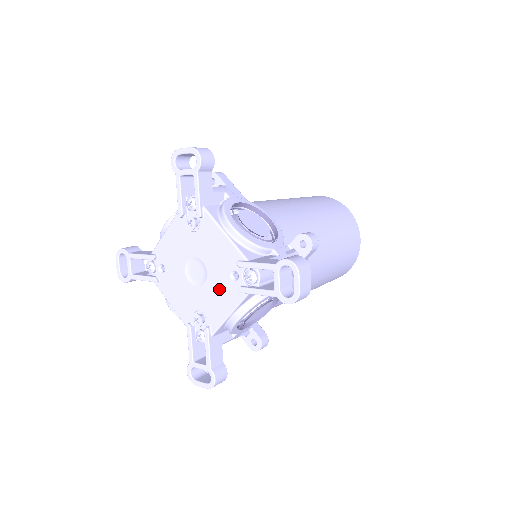
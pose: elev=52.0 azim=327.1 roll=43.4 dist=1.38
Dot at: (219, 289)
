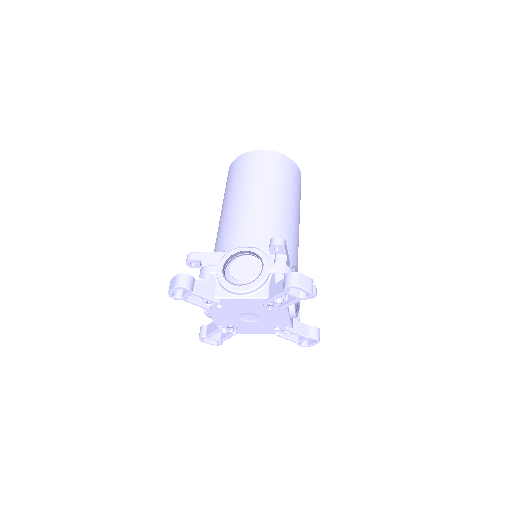
Dot at: (260, 327)
